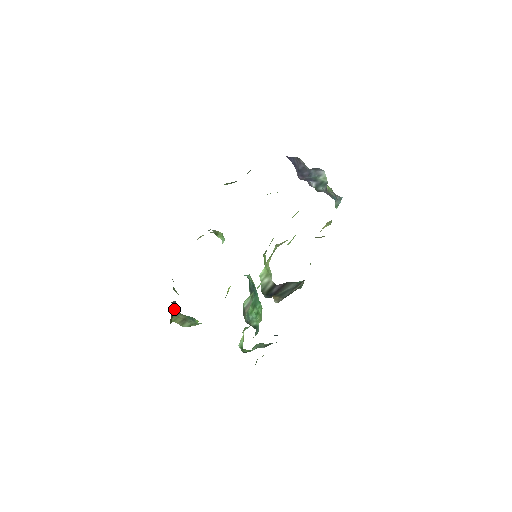
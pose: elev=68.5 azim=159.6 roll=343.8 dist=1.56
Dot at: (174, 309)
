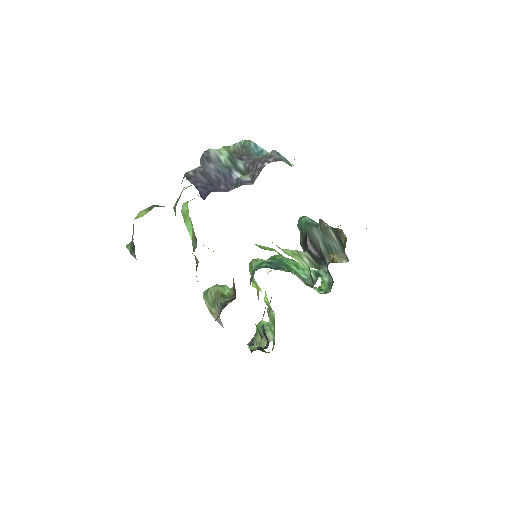
Dot at: (260, 348)
